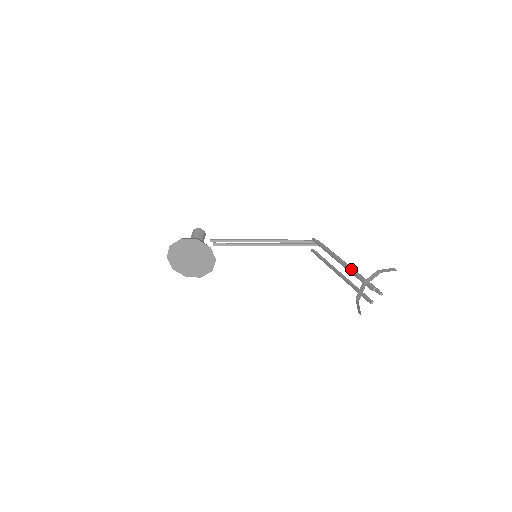
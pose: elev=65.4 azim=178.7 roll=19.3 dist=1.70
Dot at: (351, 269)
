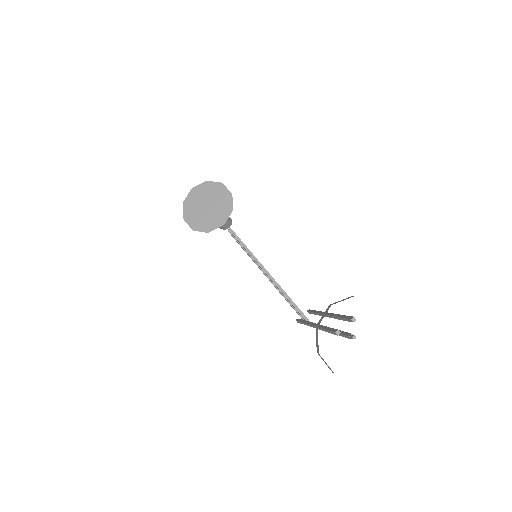
Dot at: (337, 314)
